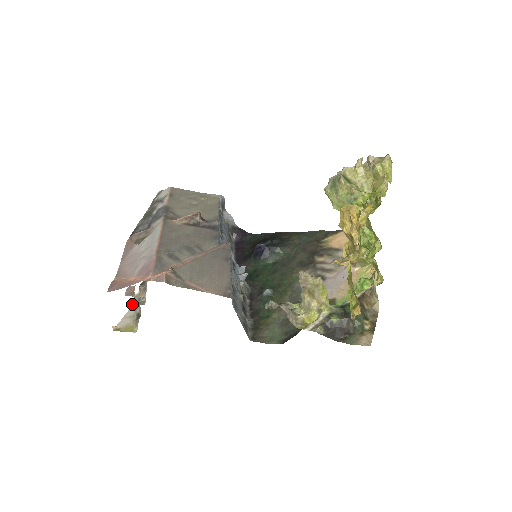
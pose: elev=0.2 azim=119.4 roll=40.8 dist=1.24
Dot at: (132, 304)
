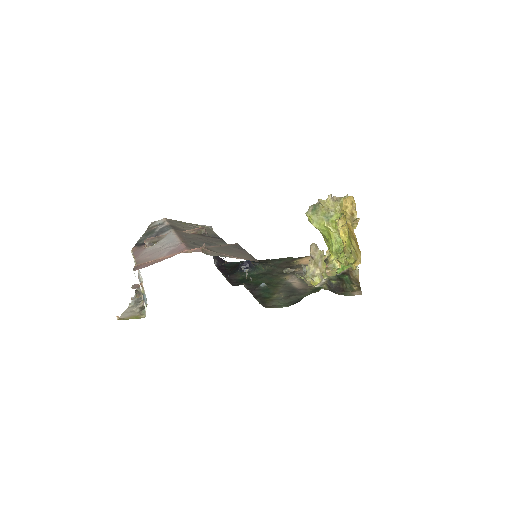
Dot at: (130, 304)
